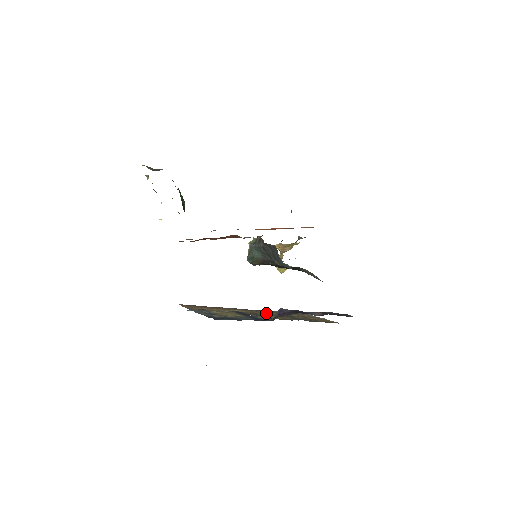
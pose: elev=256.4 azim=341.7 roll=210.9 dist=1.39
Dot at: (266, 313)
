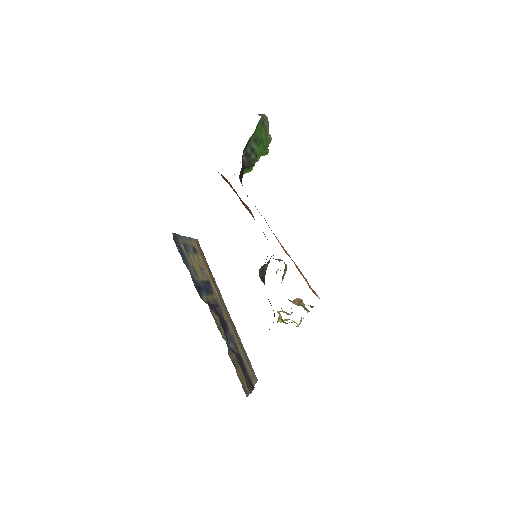
Dot at: (226, 319)
